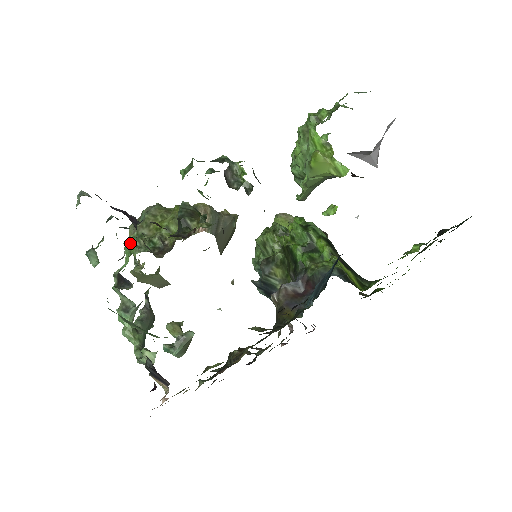
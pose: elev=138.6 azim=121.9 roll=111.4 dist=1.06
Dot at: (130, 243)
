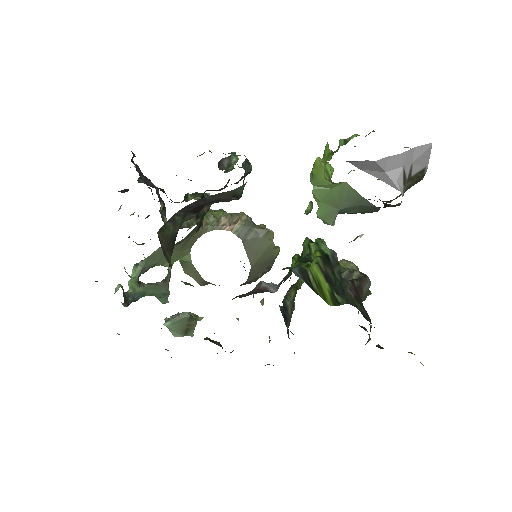
Dot at: occluded
